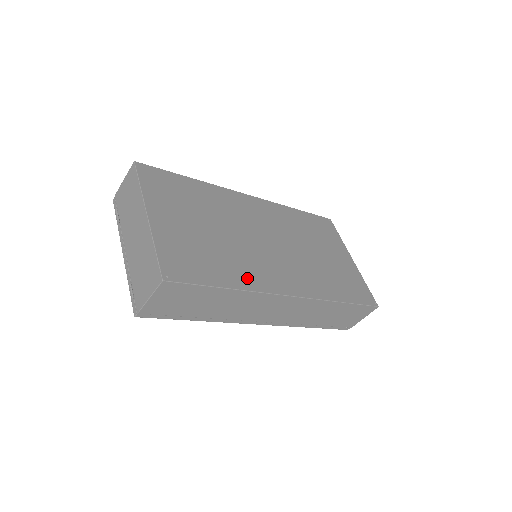
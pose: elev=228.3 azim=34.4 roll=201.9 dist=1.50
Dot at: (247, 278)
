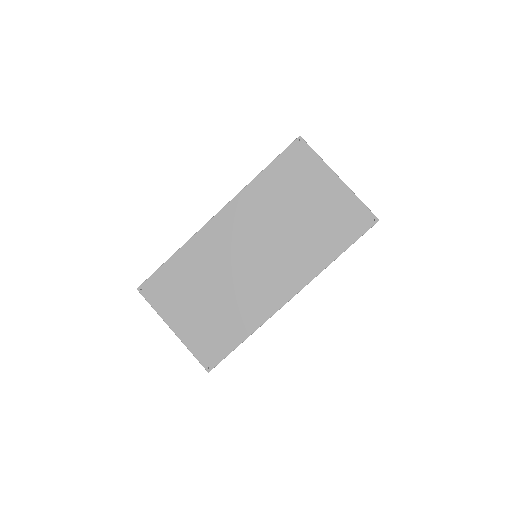
Dot at: (253, 317)
